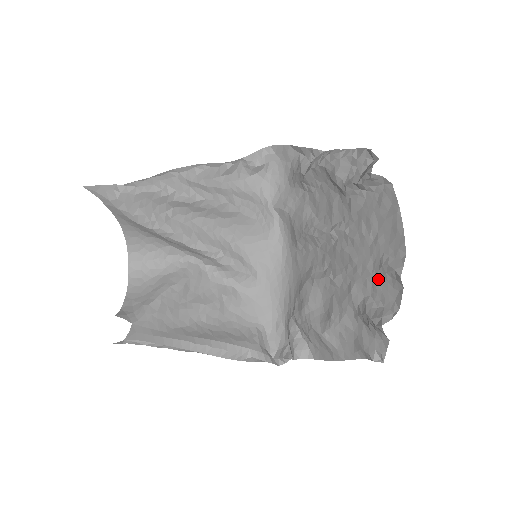
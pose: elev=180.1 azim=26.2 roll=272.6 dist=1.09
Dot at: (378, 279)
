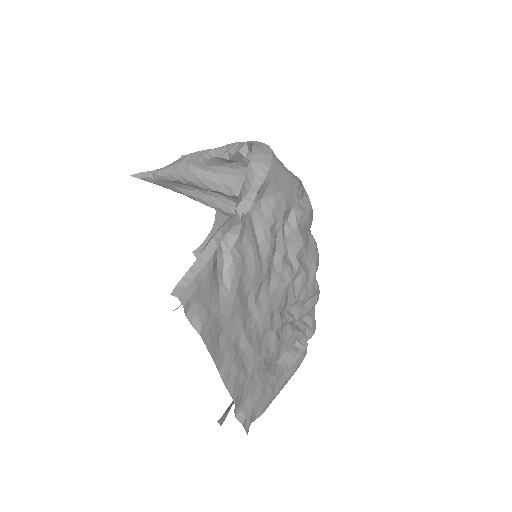
Dot at: (226, 387)
